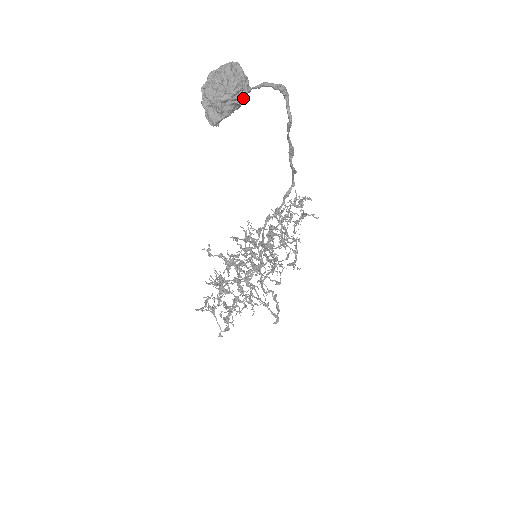
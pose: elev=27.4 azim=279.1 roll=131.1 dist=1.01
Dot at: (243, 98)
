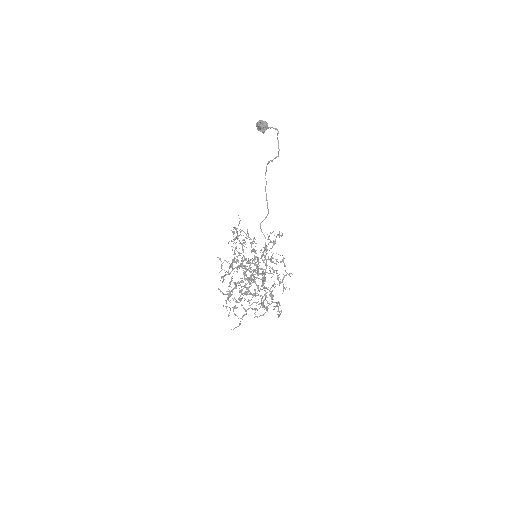
Dot at: (267, 125)
